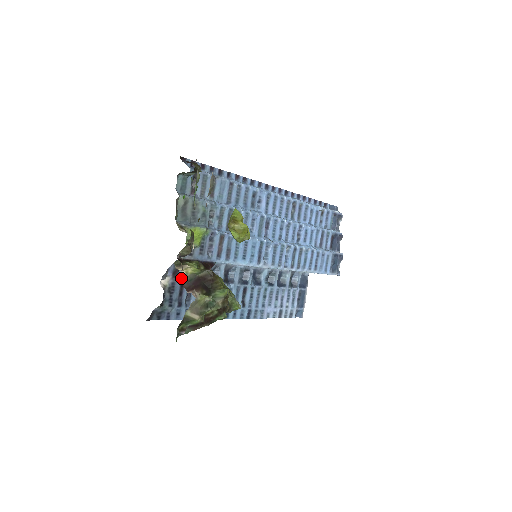
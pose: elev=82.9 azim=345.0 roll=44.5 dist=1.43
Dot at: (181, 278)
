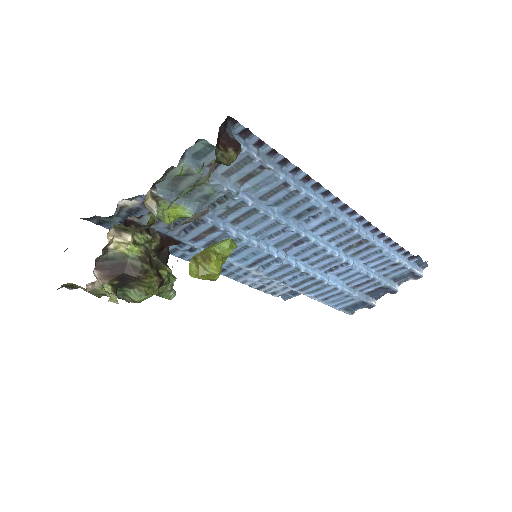
Dot at: occluded
